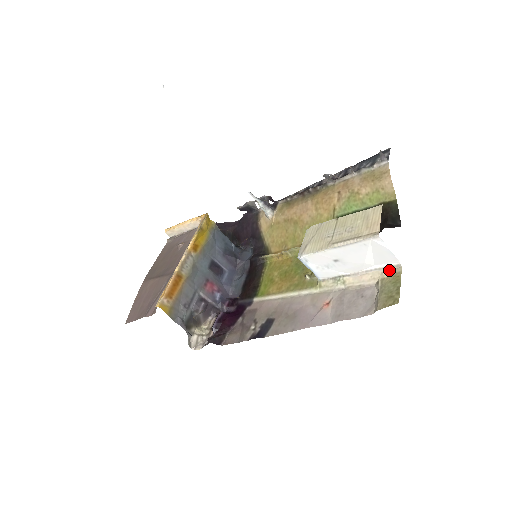
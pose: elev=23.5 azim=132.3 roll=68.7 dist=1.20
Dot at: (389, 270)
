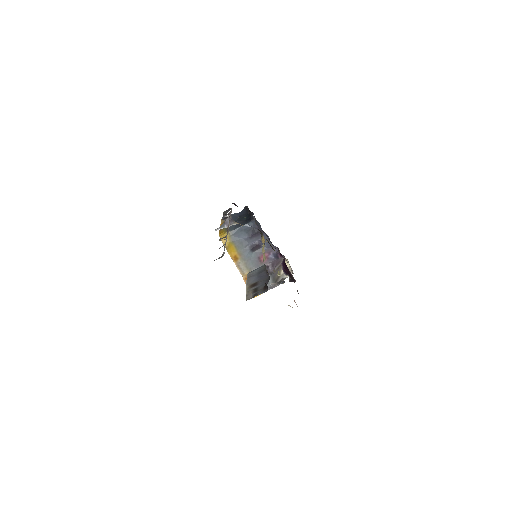
Dot at: occluded
